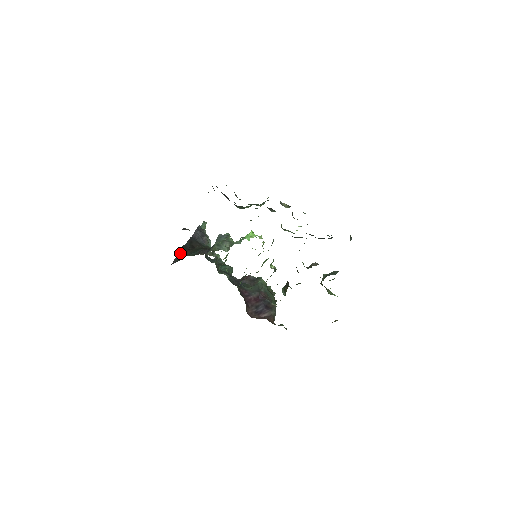
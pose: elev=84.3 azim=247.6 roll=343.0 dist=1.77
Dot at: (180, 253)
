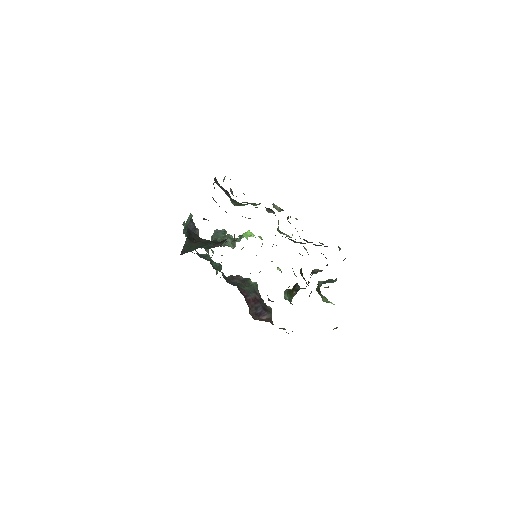
Dot at: (187, 244)
